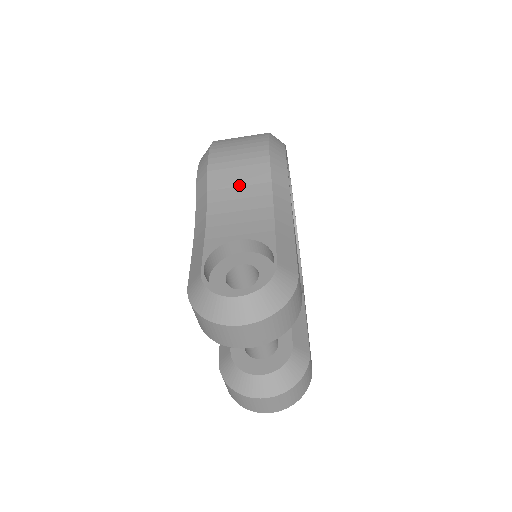
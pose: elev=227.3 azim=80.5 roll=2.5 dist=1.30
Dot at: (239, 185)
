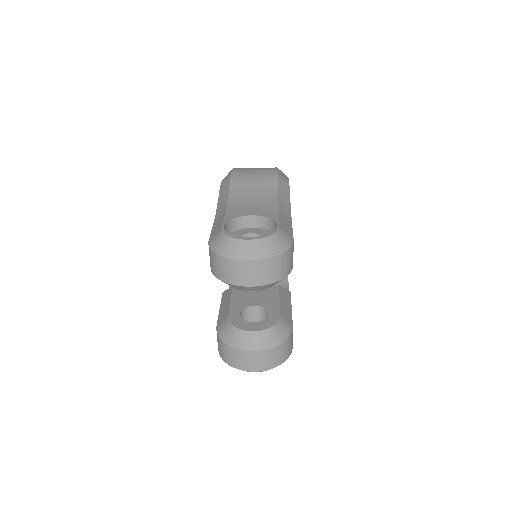
Dot at: (253, 189)
